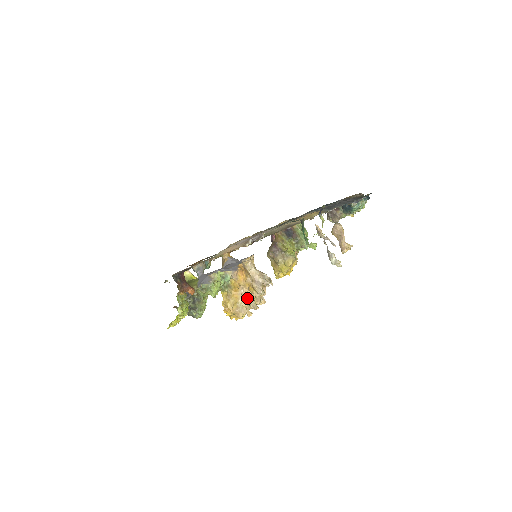
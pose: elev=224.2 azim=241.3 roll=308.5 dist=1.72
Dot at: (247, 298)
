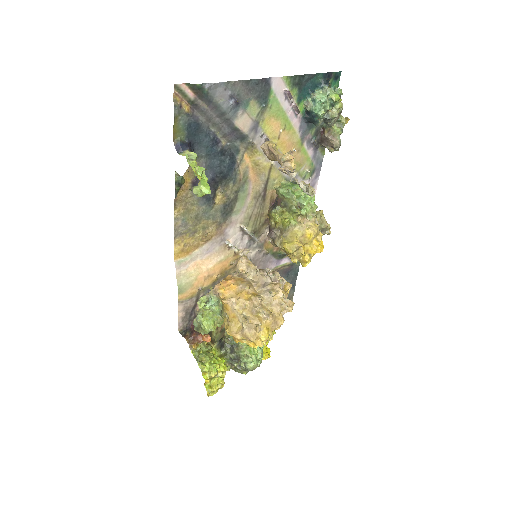
Dot at: (249, 310)
